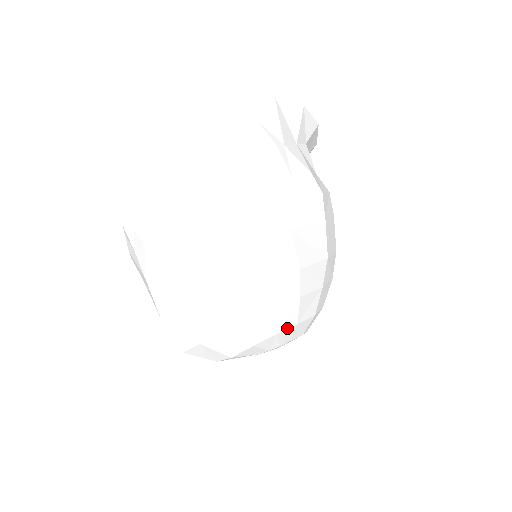
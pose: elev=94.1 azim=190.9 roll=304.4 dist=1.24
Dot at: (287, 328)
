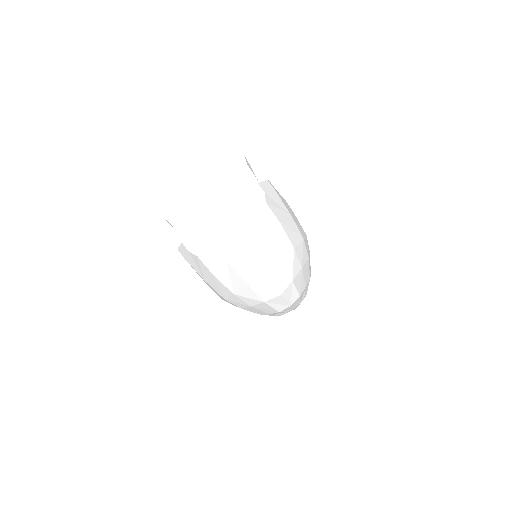
Dot at: occluded
